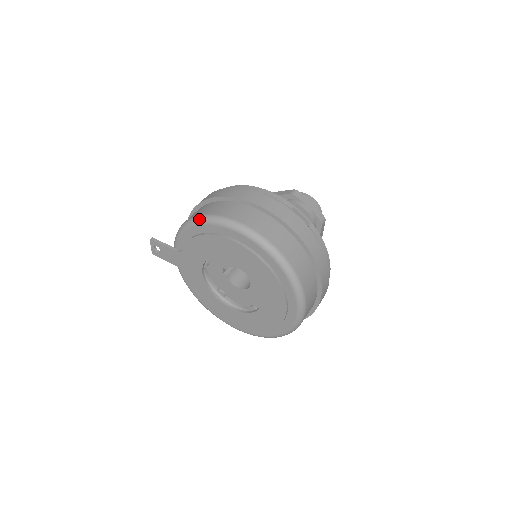
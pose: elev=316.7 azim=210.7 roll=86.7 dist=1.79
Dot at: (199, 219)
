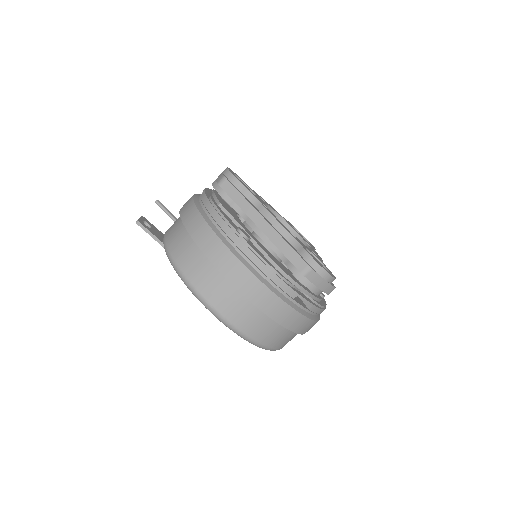
Dot at: (186, 284)
